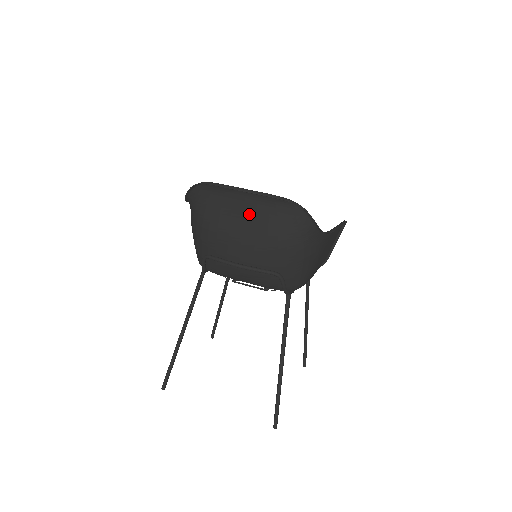
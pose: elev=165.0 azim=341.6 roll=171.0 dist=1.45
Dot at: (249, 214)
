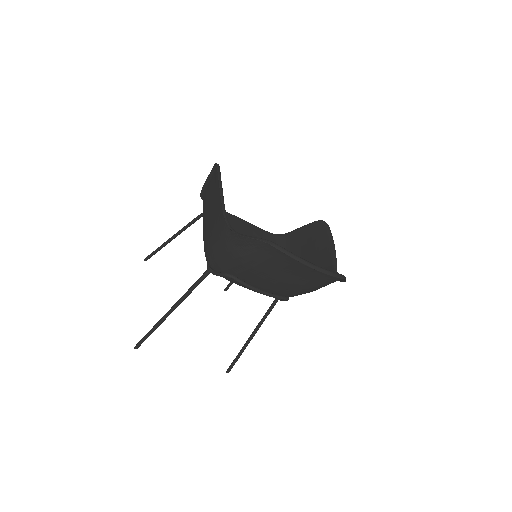
Dot at: (300, 272)
